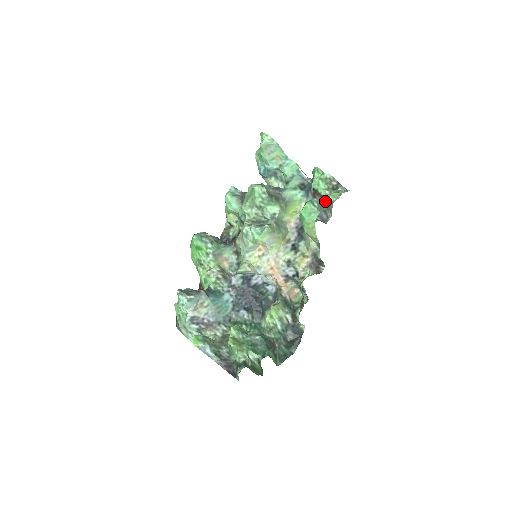
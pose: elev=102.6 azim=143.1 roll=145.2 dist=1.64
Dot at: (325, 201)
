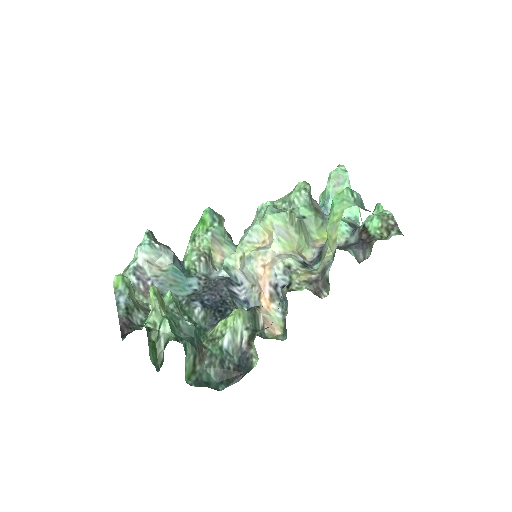
Dot at: (371, 239)
